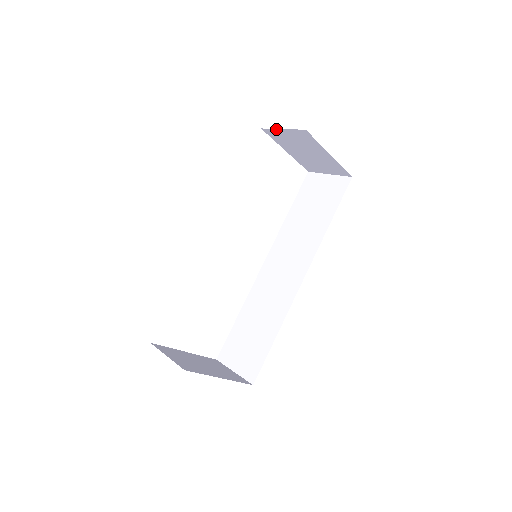
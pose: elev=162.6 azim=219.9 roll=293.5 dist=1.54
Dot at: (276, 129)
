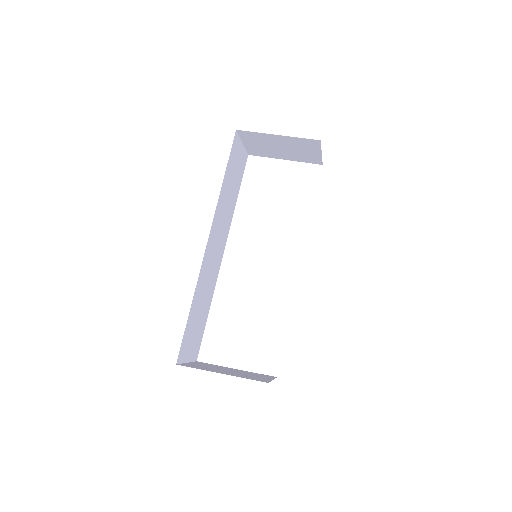
Dot at: (245, 147)
